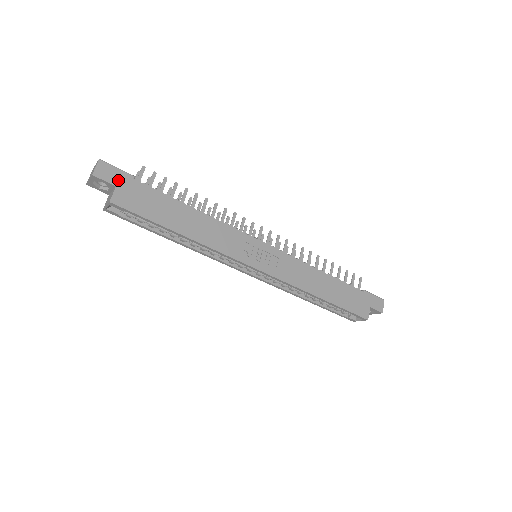
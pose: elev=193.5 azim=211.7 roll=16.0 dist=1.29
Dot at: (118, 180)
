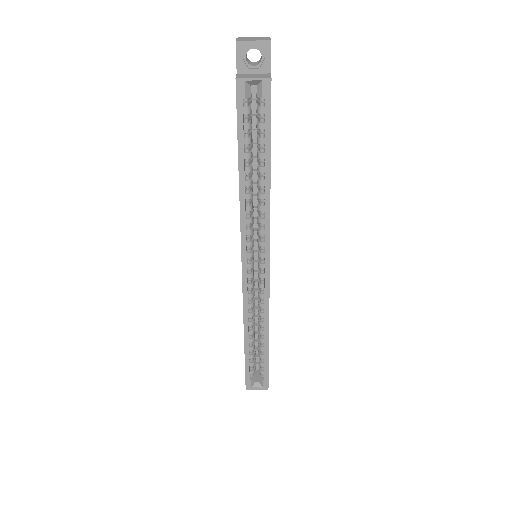
Dot at: occluded
